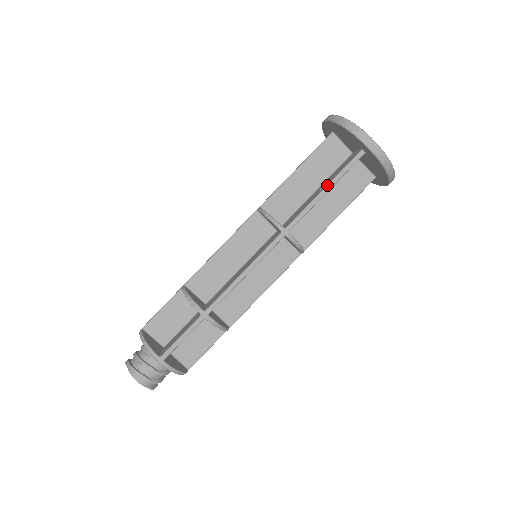
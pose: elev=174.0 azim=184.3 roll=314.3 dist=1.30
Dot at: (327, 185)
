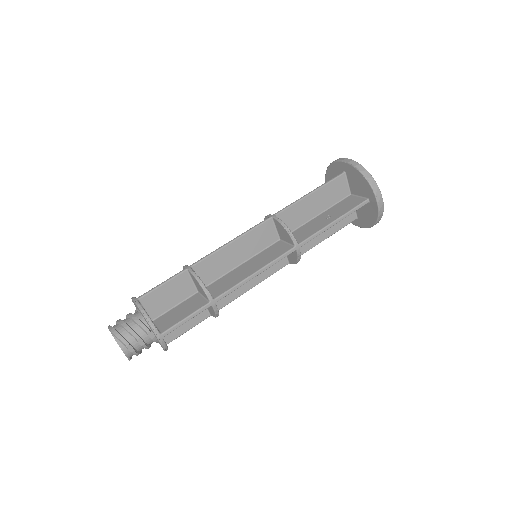
Dot at: (338, 218)
